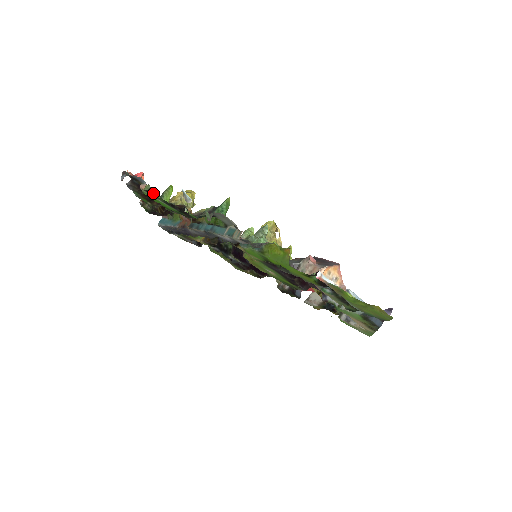
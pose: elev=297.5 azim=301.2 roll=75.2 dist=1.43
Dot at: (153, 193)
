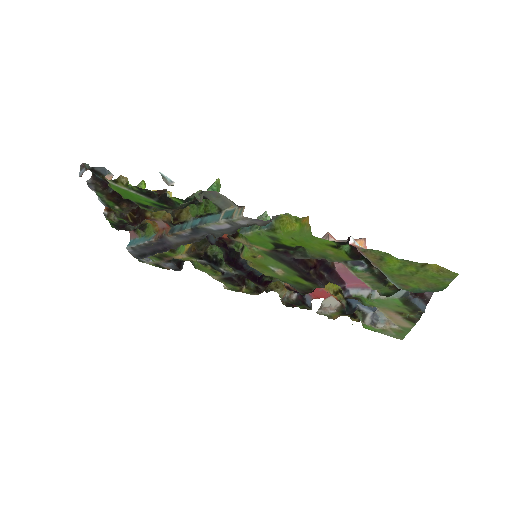
Dot at: (123, 183)
